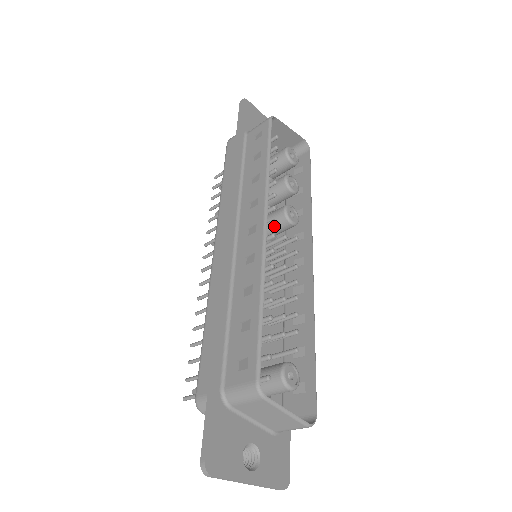
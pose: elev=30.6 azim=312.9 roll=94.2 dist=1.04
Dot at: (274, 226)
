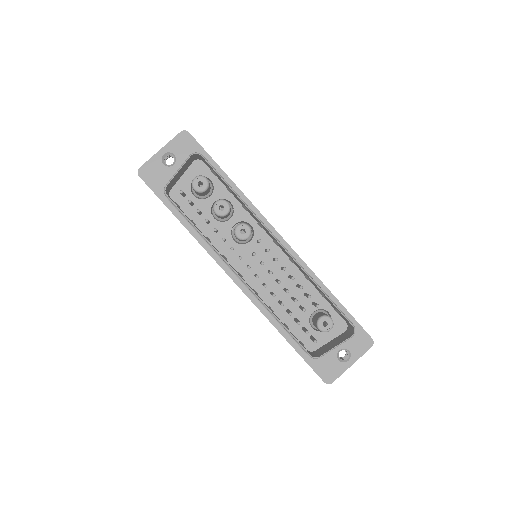
Dot at: occluded
